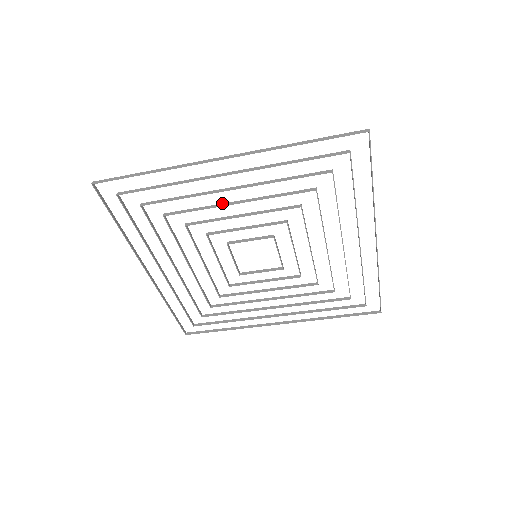
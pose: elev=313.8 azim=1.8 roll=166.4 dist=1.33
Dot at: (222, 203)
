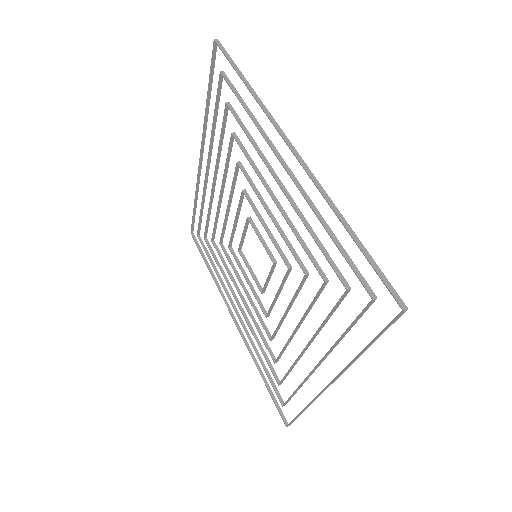
Dot at: occluded
